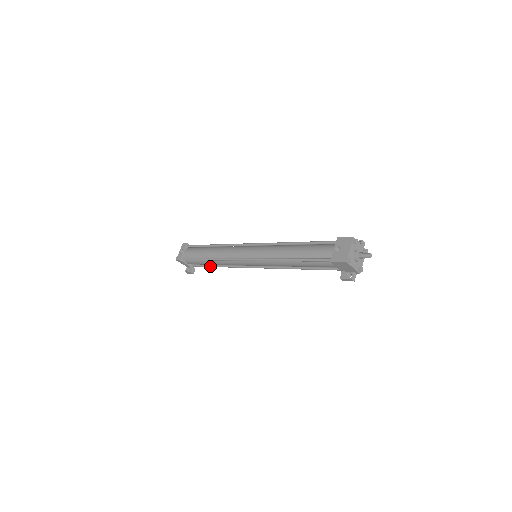
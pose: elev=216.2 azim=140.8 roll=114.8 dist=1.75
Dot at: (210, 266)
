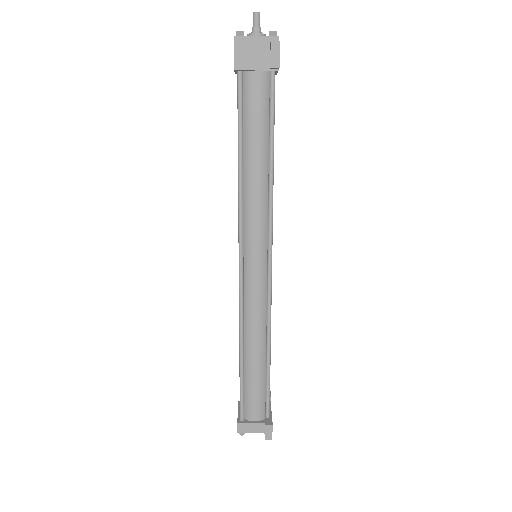
Dot at: (266, 375)
